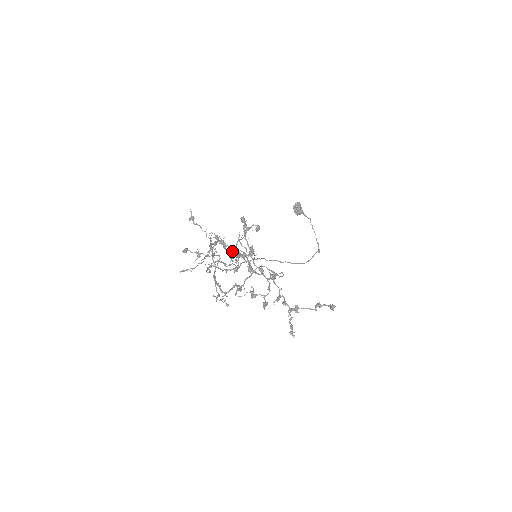
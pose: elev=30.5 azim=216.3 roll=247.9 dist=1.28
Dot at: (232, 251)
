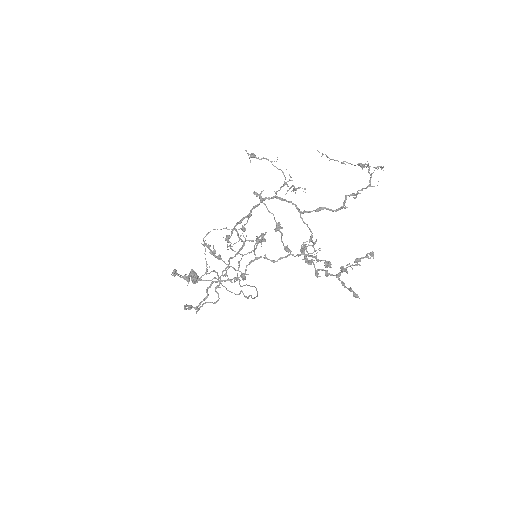
Dot at: (241, 247)
